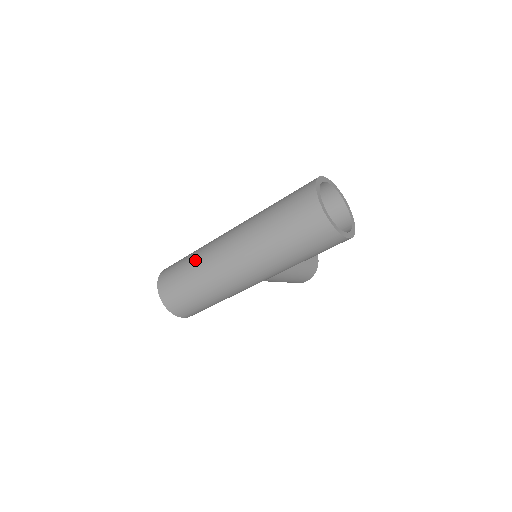
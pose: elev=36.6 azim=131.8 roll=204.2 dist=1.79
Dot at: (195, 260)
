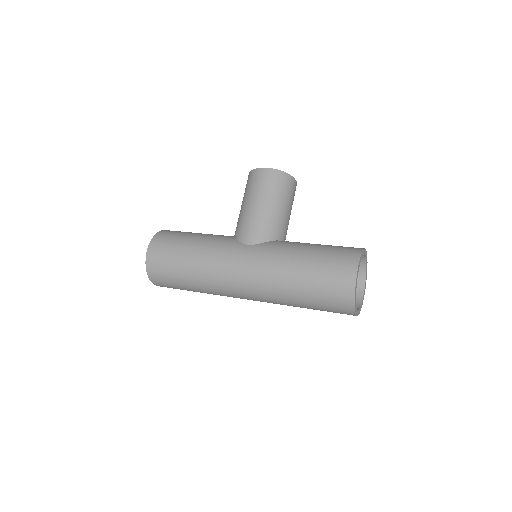
Dot at: (202, 289)
